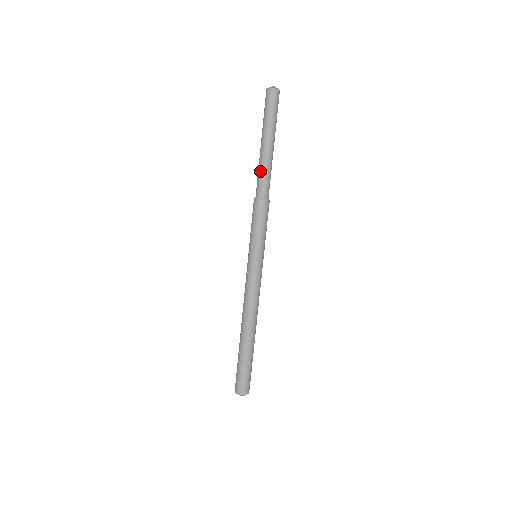
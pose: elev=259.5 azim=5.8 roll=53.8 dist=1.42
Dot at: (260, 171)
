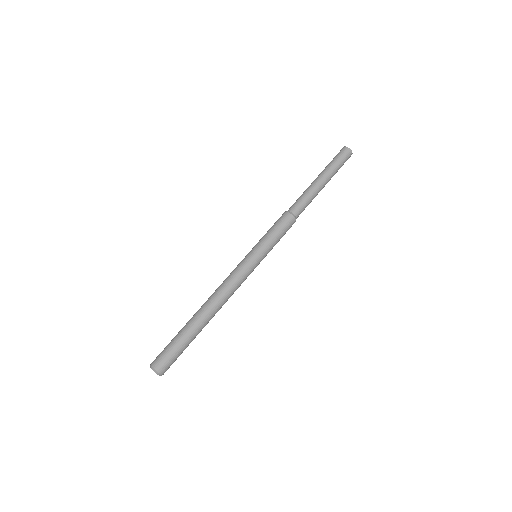
Dot at: (306, 195)
